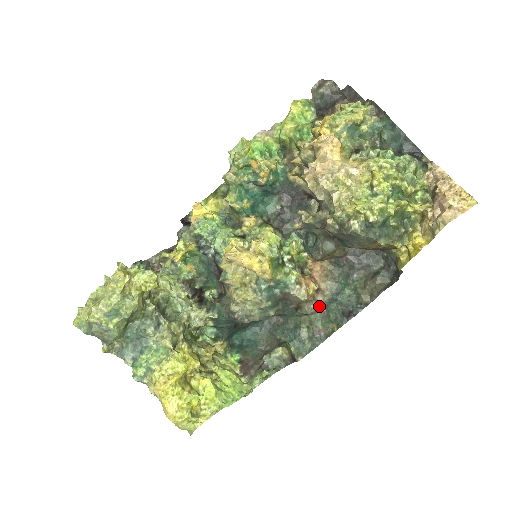
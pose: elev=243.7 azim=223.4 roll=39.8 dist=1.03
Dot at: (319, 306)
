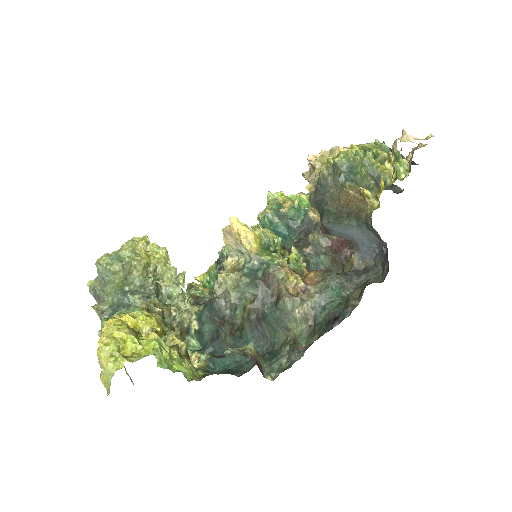
Dot at: (299, 298)
